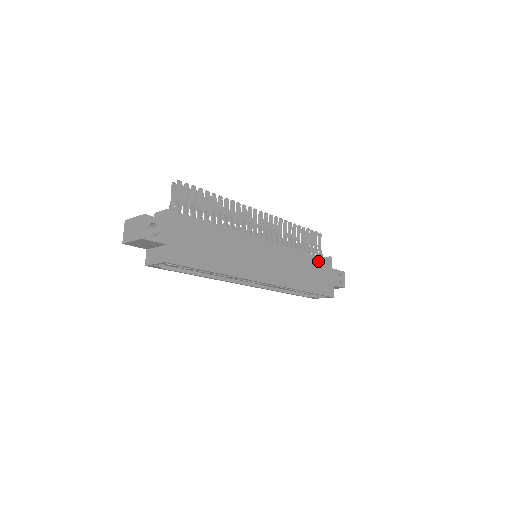
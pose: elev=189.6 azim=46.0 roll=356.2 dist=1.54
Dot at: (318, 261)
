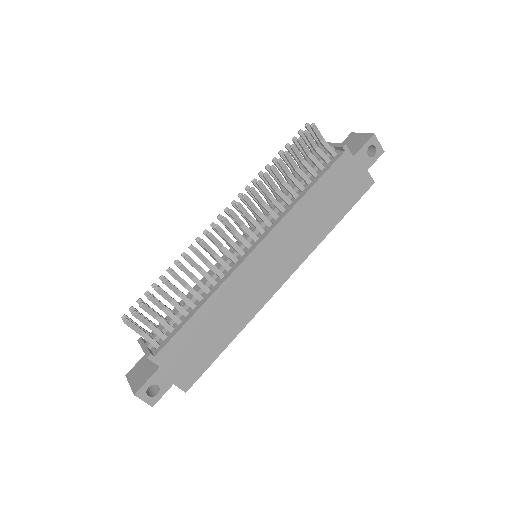
Dot at: (329, 177)
